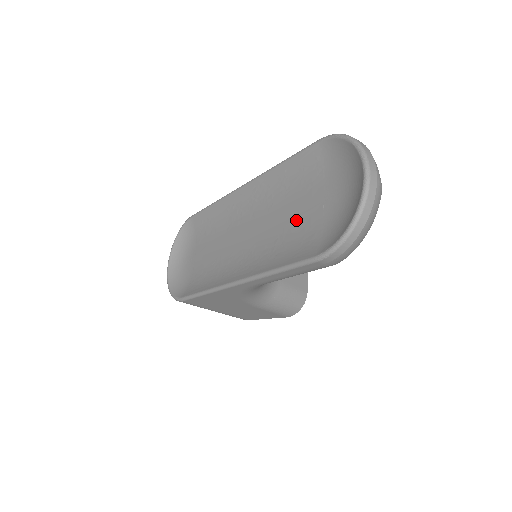
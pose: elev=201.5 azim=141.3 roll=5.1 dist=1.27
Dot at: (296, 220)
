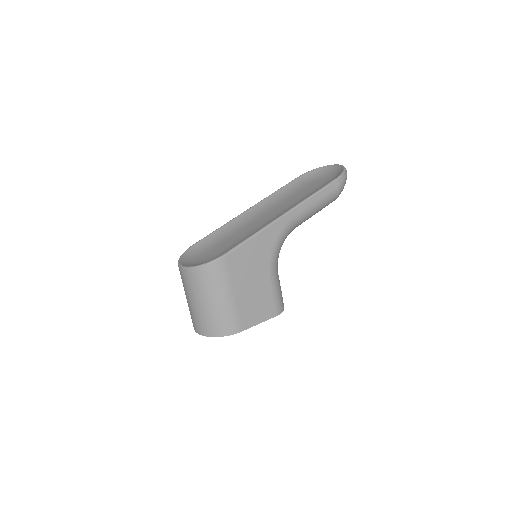
Dot at: (304, 193)
